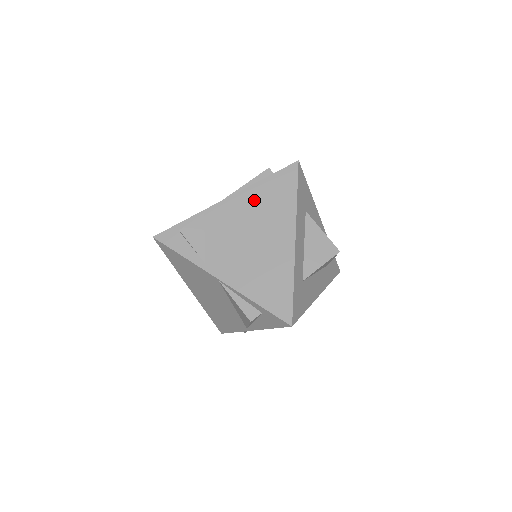
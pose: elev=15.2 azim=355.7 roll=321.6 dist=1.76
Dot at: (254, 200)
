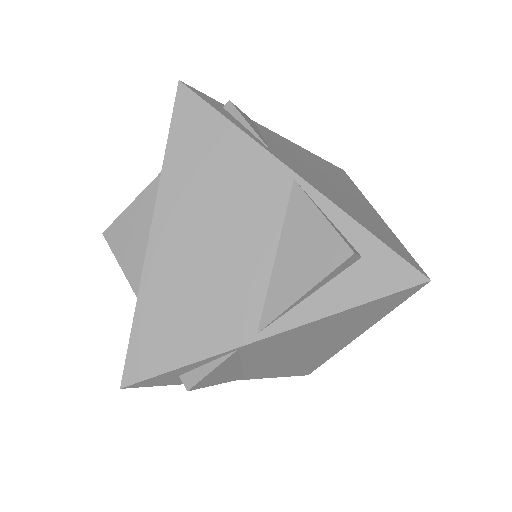
Dot at: (313, 158)
